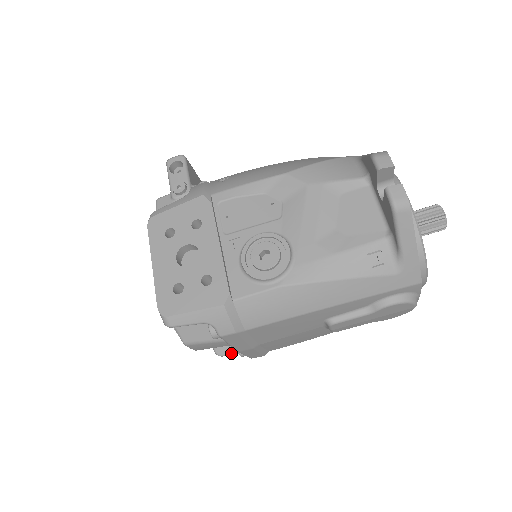
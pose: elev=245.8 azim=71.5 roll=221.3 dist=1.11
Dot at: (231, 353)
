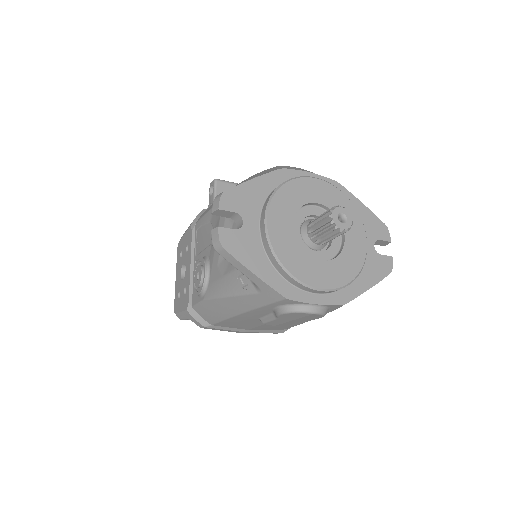
Dot at: occluded
